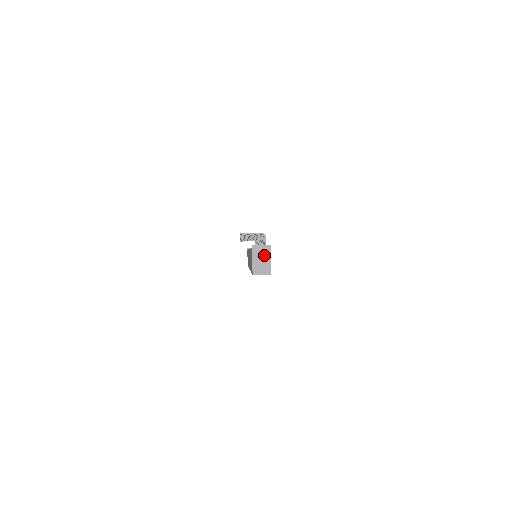
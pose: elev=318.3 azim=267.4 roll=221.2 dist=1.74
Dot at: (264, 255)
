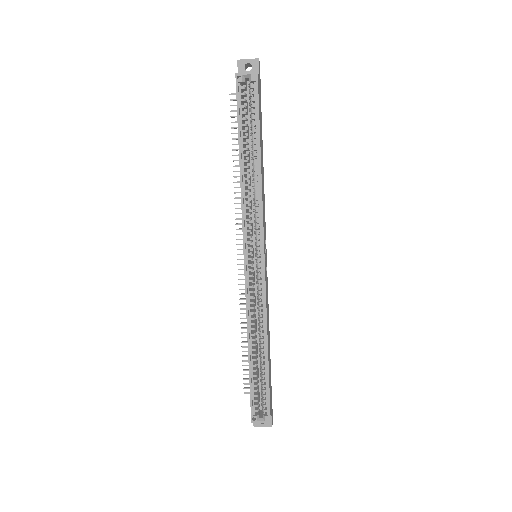
Dot at: (251, 60)
